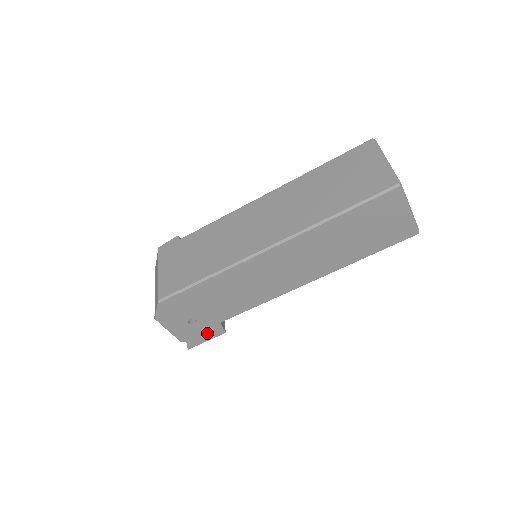
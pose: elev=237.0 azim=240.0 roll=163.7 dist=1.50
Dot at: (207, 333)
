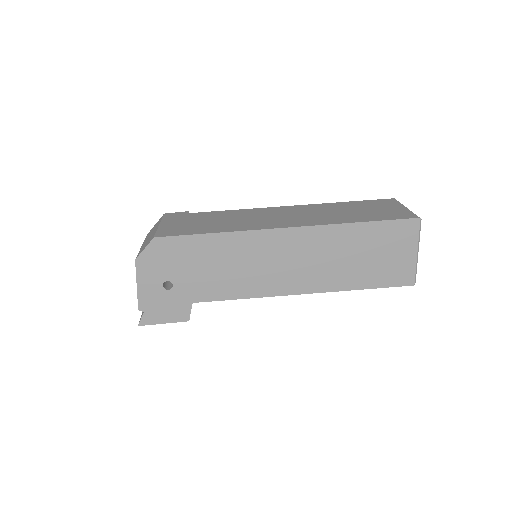
Dot at: (171, 311)
